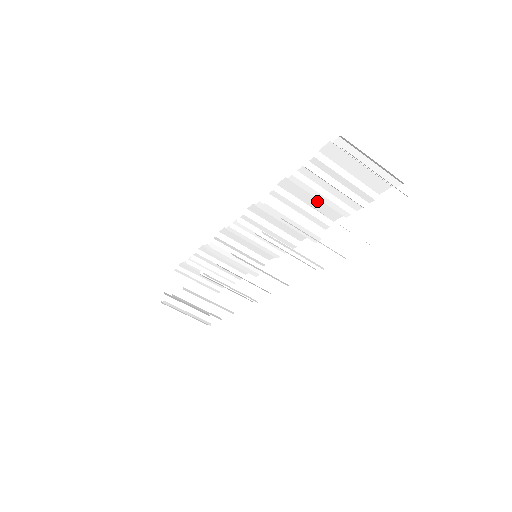
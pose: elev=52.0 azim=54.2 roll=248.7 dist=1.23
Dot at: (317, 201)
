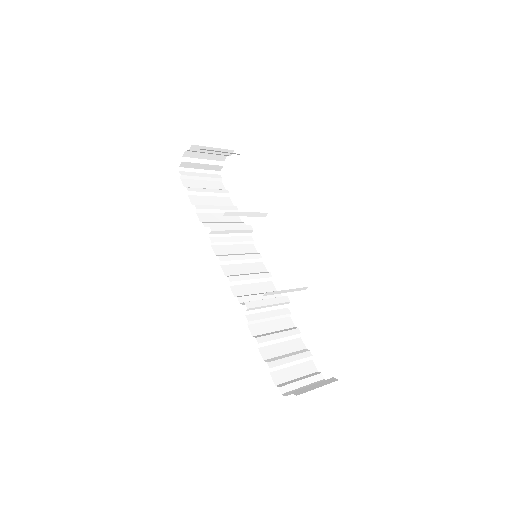
Dot at: occluded
